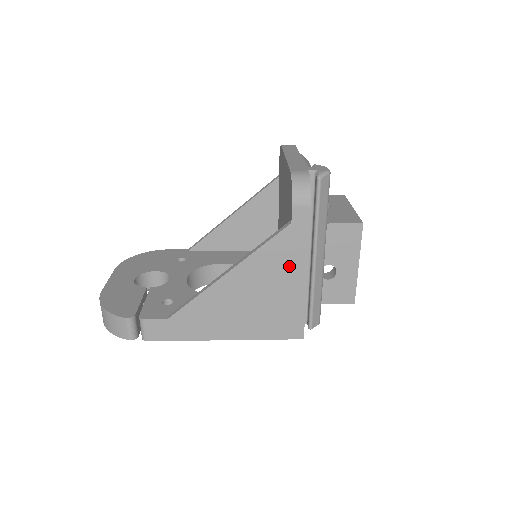
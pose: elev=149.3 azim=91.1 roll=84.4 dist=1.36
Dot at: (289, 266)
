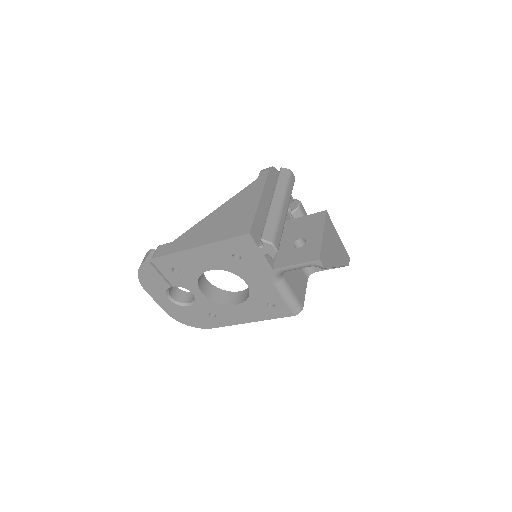
Dot at: (251, 197)
